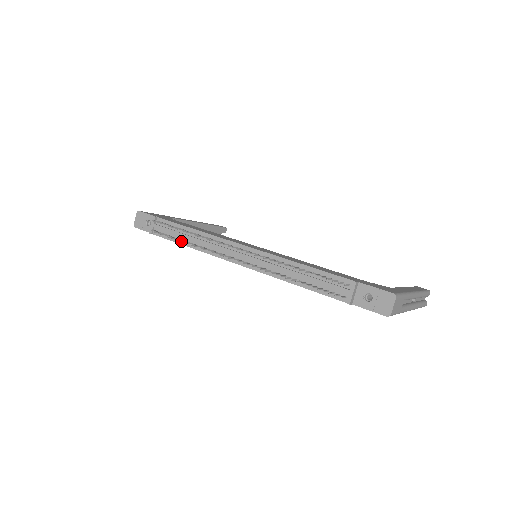
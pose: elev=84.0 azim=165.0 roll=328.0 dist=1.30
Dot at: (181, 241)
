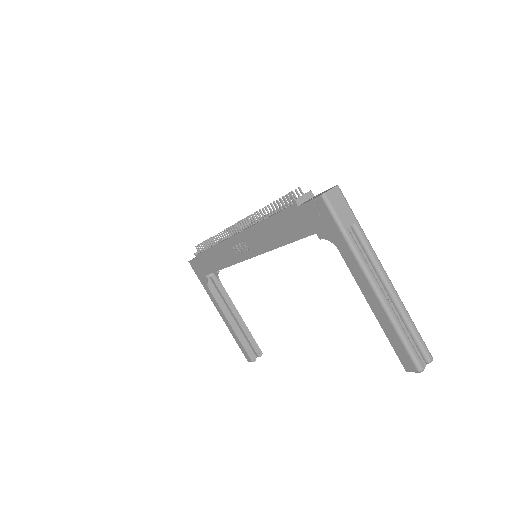
Dot at: (209, 241)
